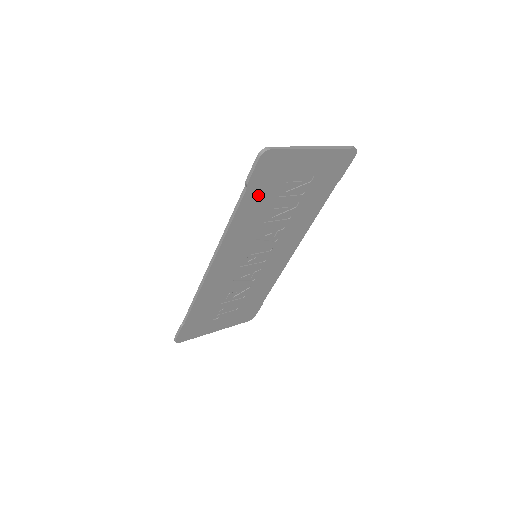
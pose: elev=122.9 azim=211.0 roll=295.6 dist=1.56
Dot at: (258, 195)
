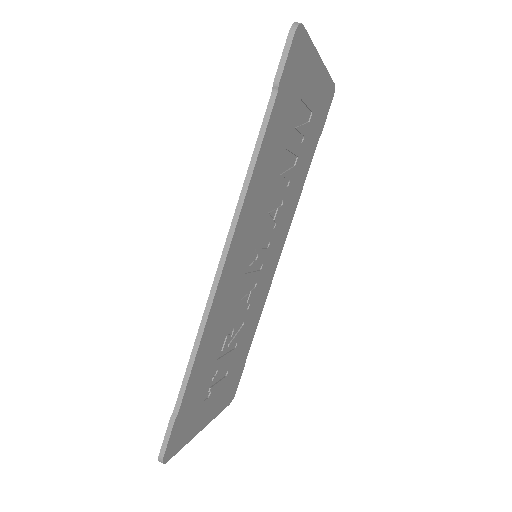
Dot at: (280, 117)
